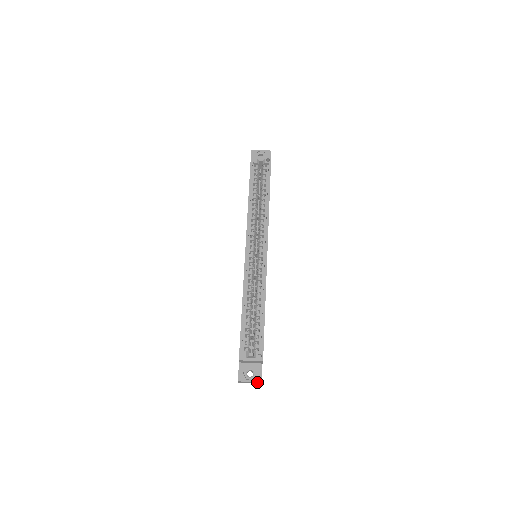
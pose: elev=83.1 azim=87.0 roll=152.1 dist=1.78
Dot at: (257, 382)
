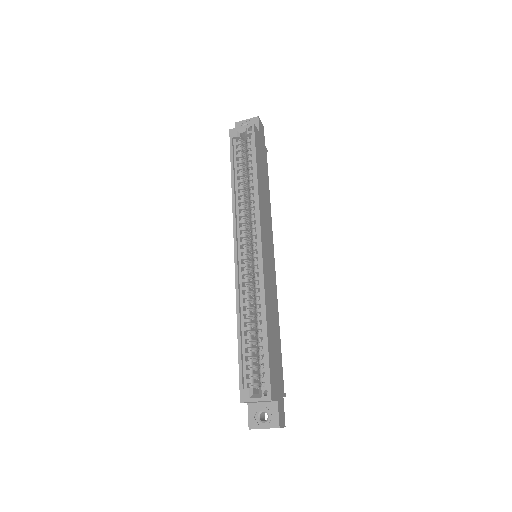
Dot at: occluded
